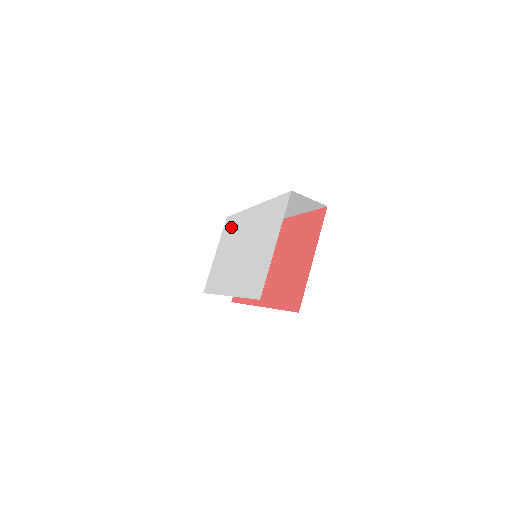
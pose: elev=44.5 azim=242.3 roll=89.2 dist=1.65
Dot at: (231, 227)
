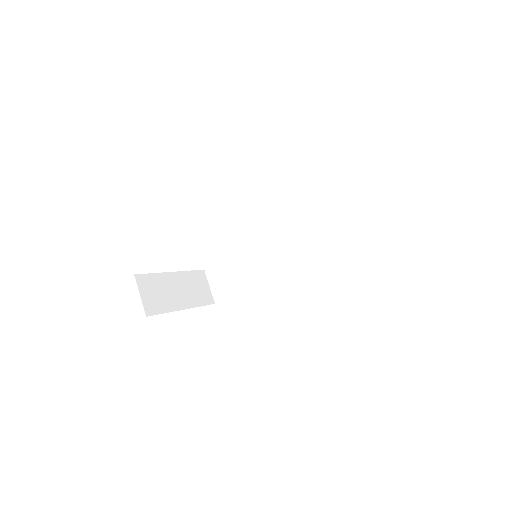
Dot at: occluded
